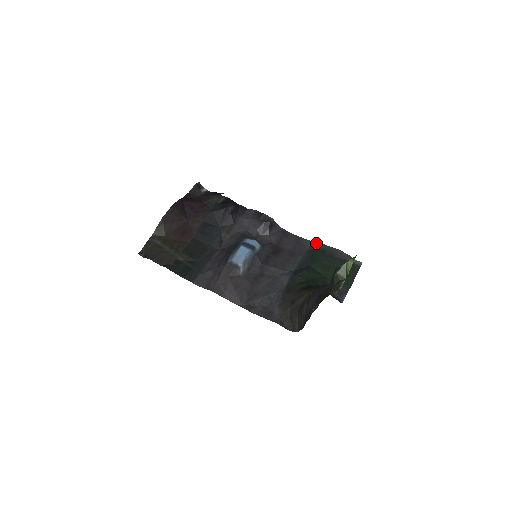
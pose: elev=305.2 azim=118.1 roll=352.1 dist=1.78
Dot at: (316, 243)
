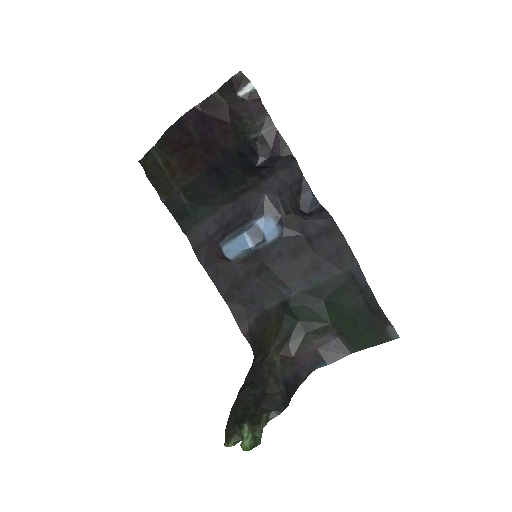
Dot at: (361, 272)
